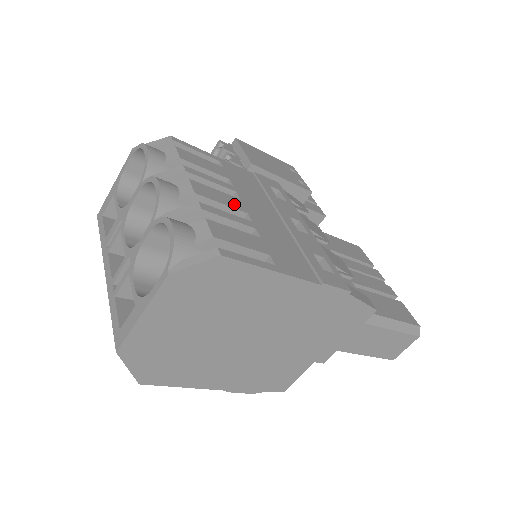
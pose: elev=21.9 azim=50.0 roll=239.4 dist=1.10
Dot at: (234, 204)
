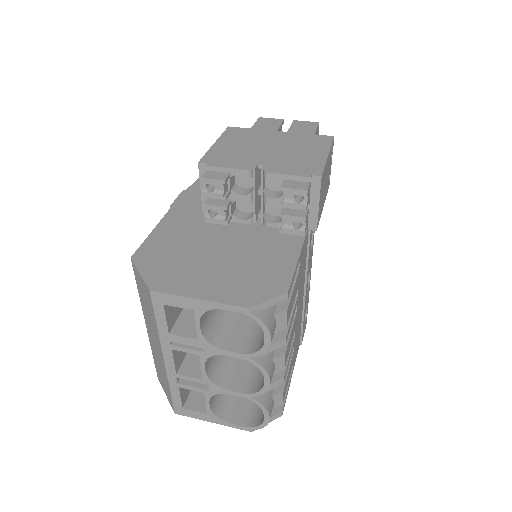
Dot at: occluded
